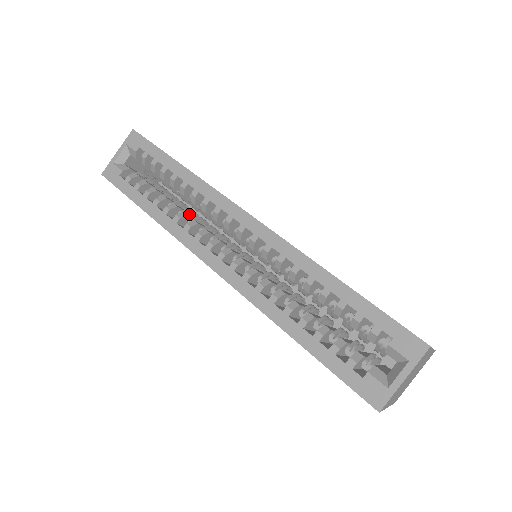
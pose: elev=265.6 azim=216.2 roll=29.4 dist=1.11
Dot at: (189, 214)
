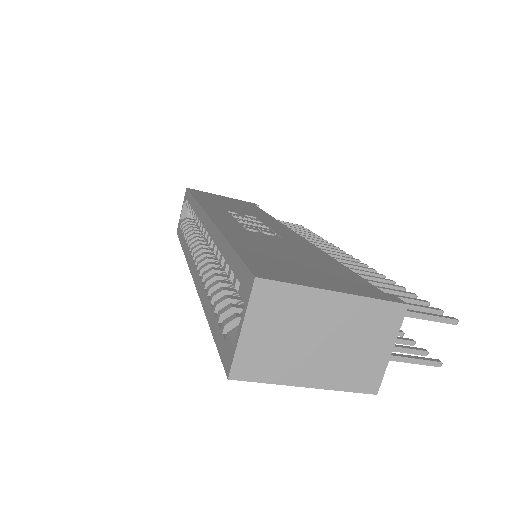
Dot at: occluded
